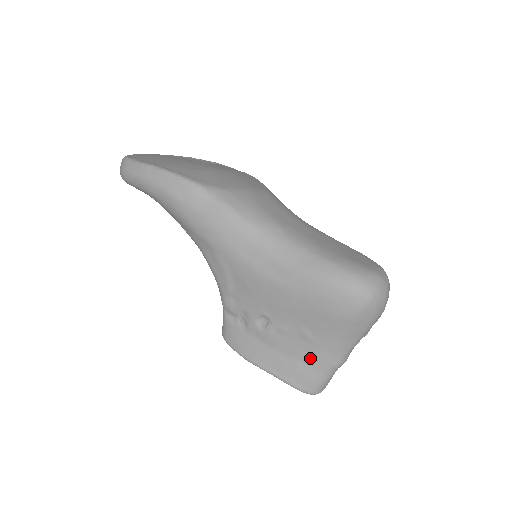
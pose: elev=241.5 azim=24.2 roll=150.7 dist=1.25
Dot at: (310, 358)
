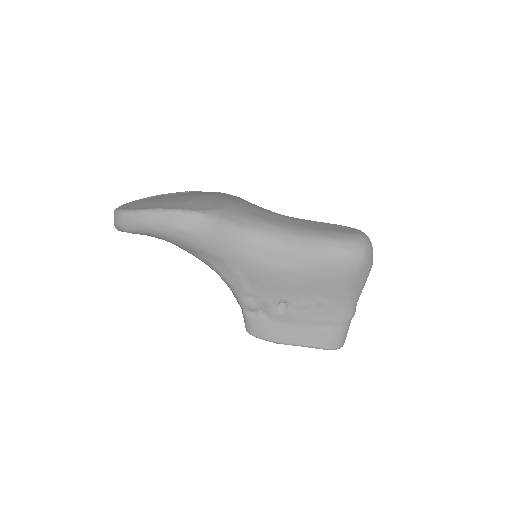
Dot at: (329, 320)
